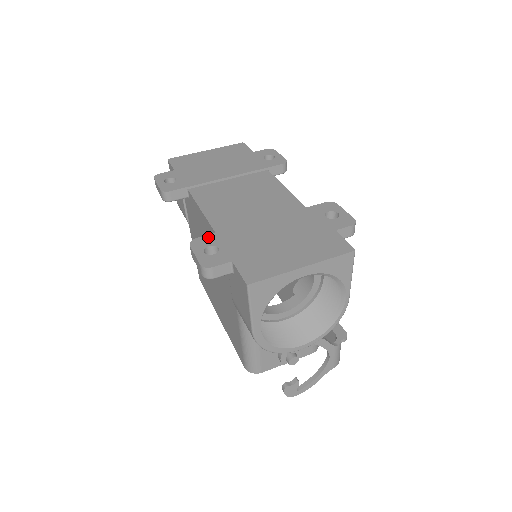
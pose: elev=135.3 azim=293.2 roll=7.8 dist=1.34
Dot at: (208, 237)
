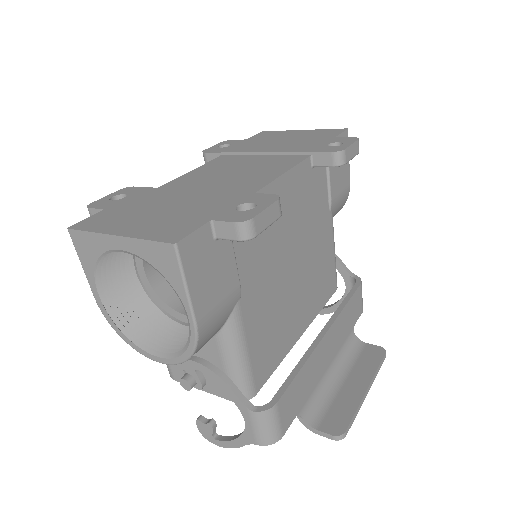
Dot at: (139, 188)
